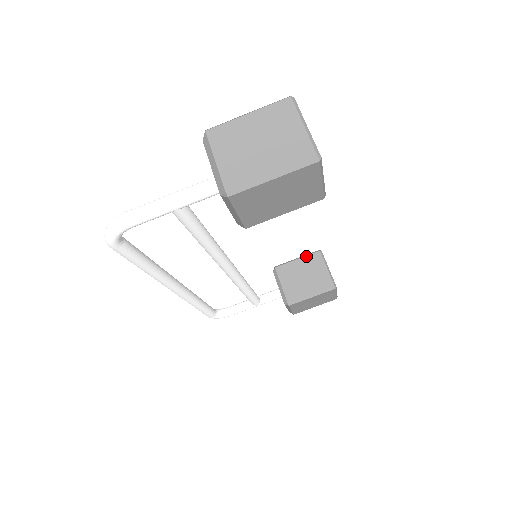
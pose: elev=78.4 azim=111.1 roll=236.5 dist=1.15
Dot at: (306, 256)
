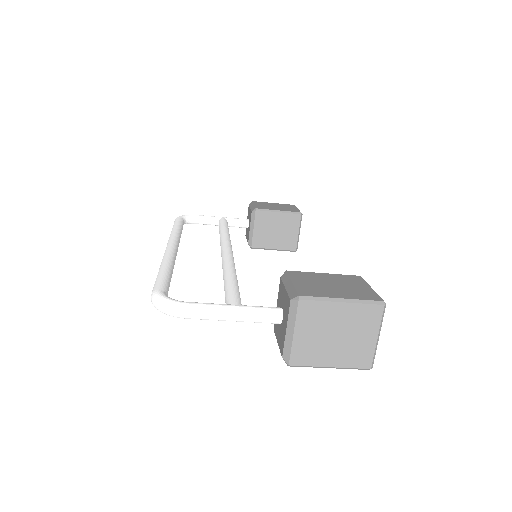
Dot at: (287, 213)
